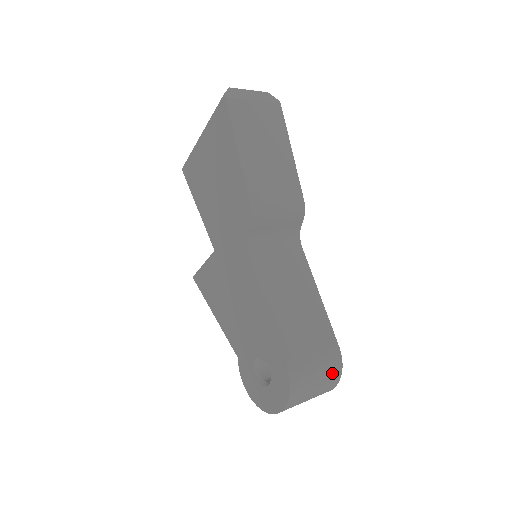
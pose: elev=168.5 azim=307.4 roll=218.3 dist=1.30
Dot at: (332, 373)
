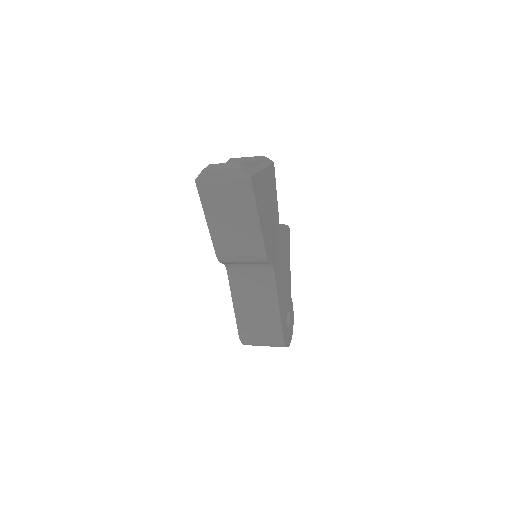
Dot at: (276, 345)
